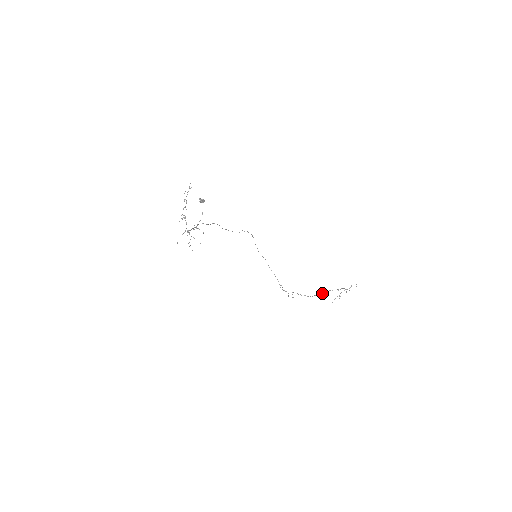
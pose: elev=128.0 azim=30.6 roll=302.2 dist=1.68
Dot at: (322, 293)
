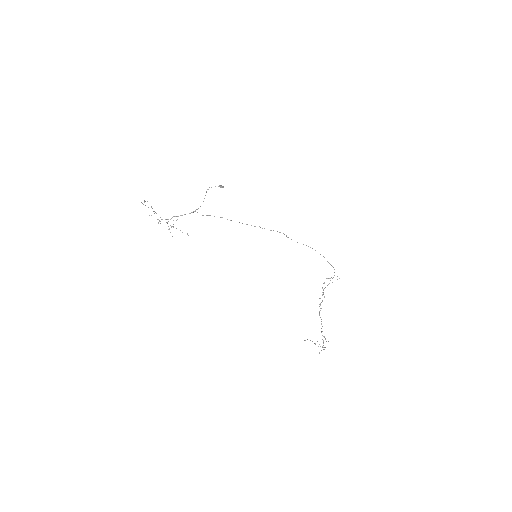
Dot at: (321, 323)
